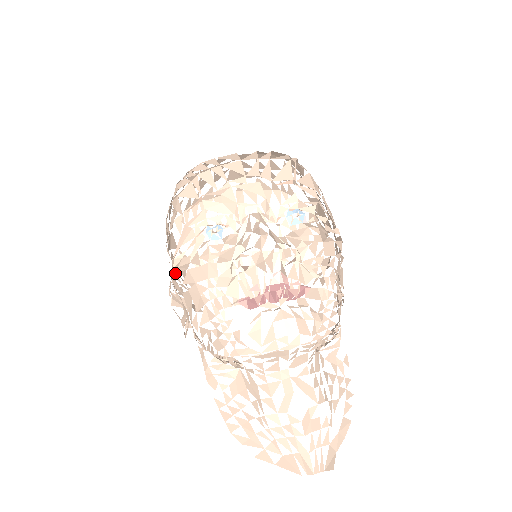
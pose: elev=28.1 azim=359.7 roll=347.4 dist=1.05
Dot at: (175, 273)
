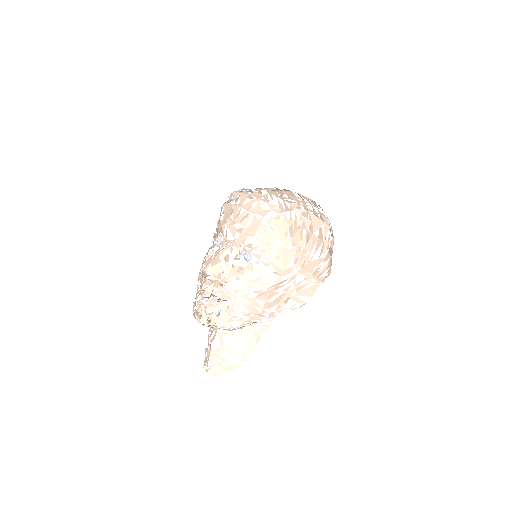
Dot at: occluded
